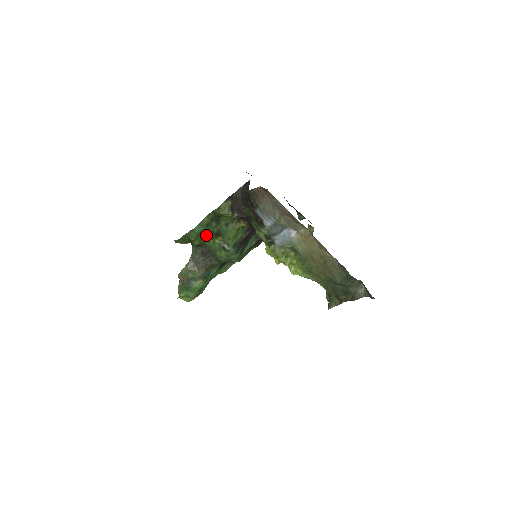
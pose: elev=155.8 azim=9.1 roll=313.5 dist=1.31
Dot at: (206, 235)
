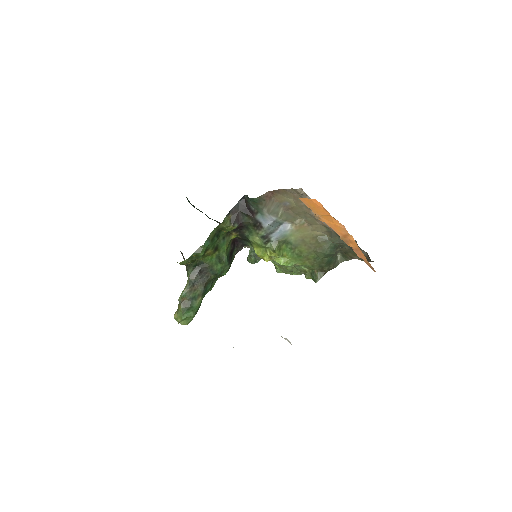
Dot at: (209, 250)
